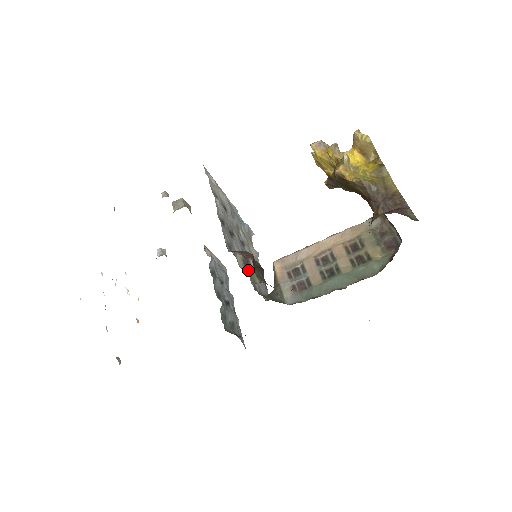
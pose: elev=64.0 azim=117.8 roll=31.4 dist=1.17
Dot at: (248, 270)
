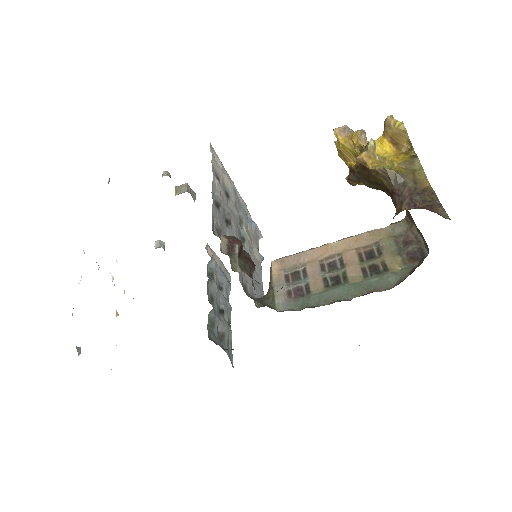
Dot at: (229, 255)
